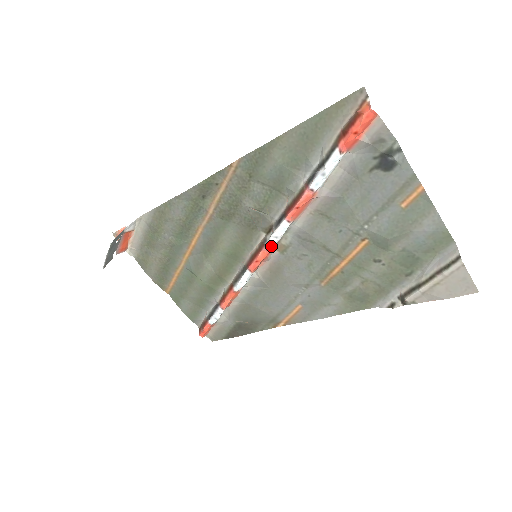
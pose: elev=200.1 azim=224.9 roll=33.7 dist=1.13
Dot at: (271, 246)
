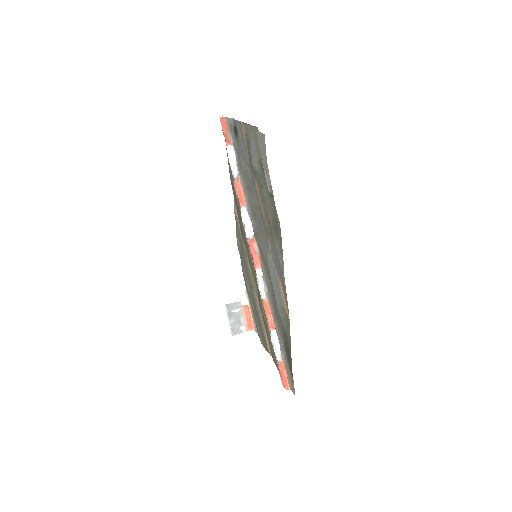
Dot at: (246, 234)
